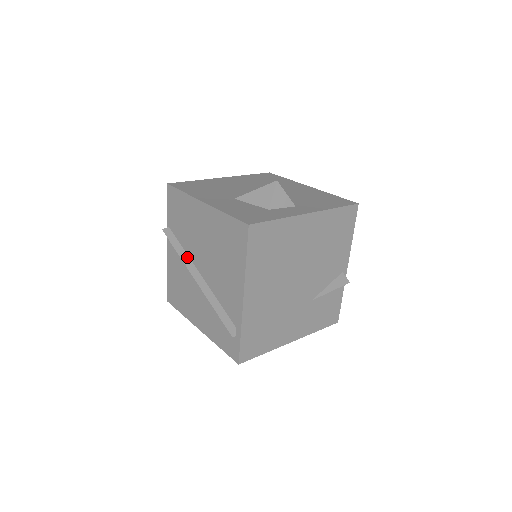
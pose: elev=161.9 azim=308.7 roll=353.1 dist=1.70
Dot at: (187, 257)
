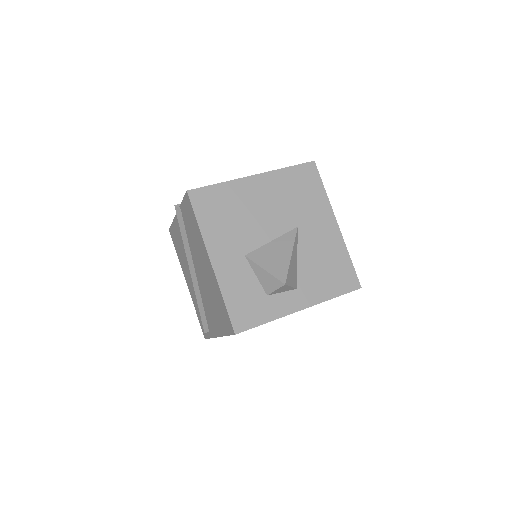
Dot at: (189, 251)
